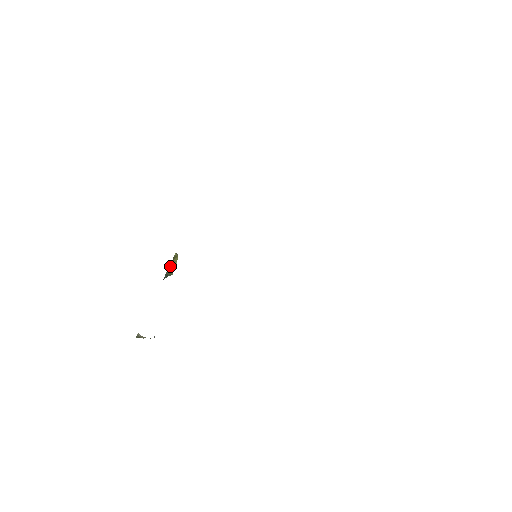
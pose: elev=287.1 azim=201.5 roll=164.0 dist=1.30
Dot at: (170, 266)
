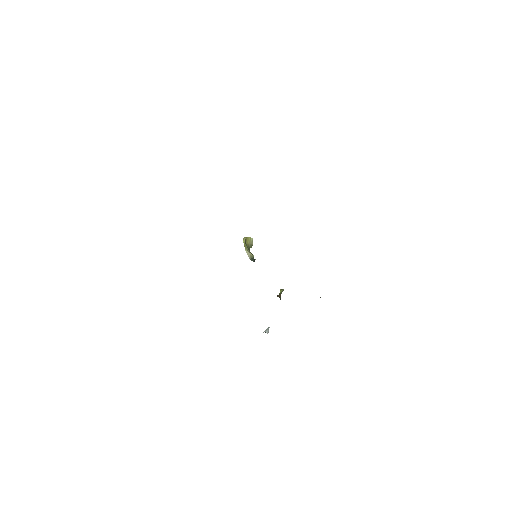
Dot at: (248, 254)
